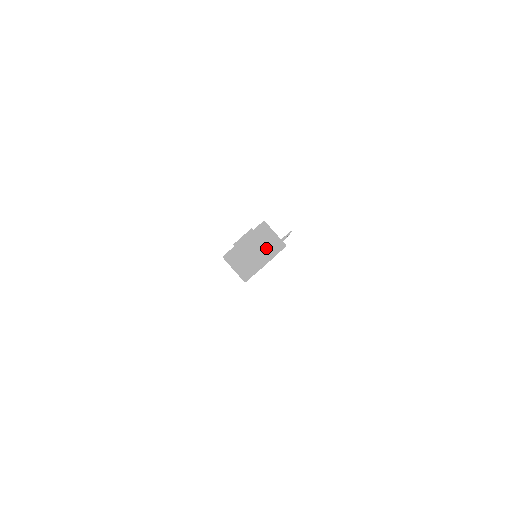
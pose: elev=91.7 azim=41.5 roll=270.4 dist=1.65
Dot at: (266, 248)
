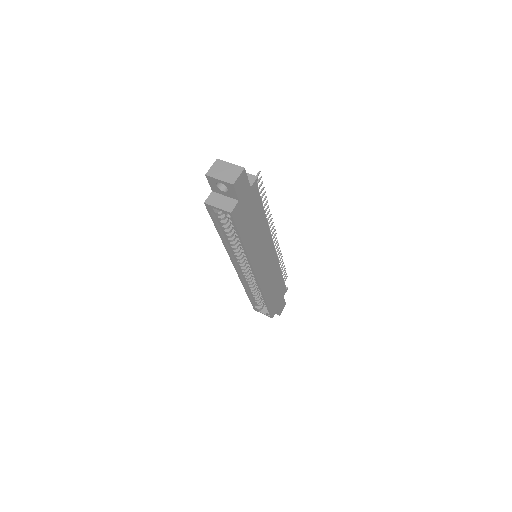
Dot at: (234, 166)
